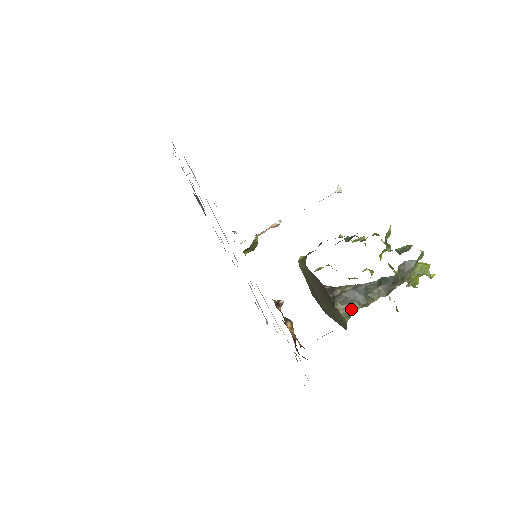
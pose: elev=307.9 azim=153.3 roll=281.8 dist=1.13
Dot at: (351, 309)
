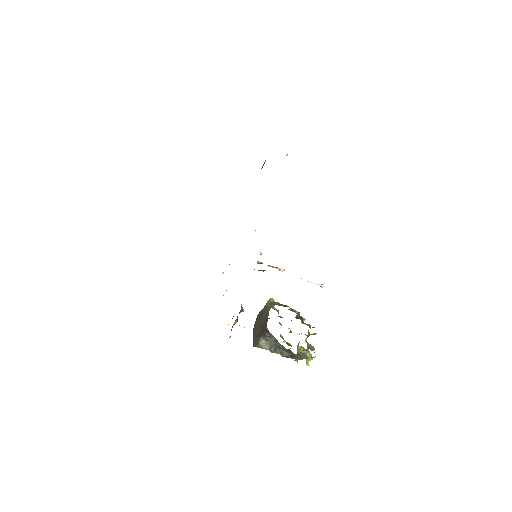
Dot at: (265, 346)
